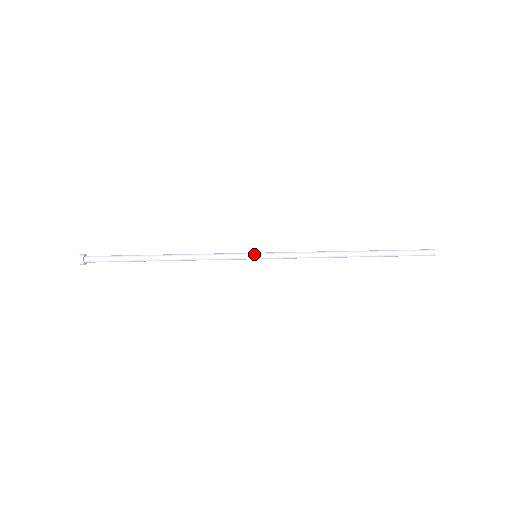
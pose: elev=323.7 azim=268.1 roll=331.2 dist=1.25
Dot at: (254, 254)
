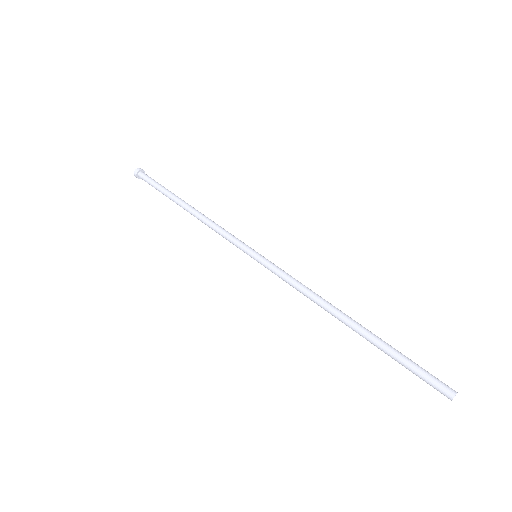
Dot at: (252, 256)
